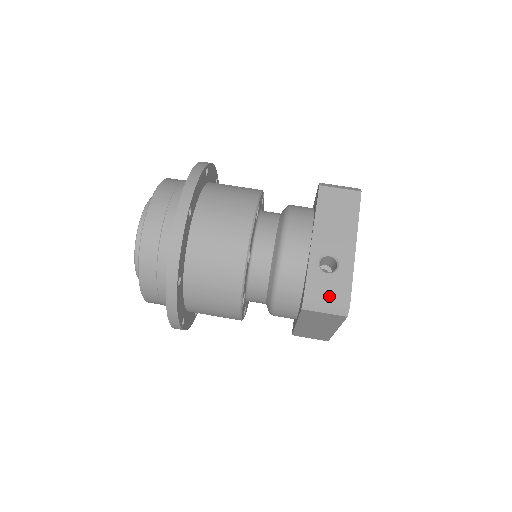
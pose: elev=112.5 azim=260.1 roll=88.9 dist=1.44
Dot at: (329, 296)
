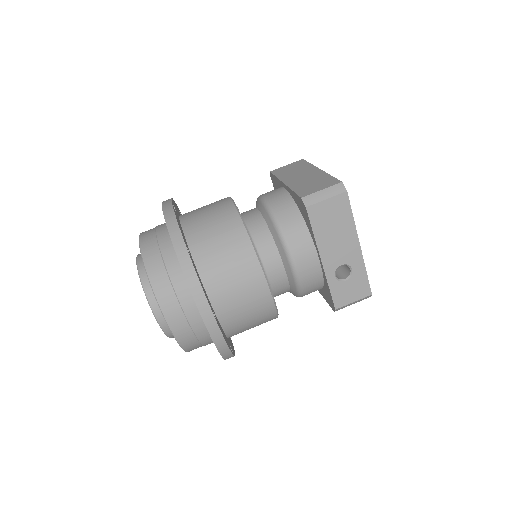
Dot at: (354, 296)
